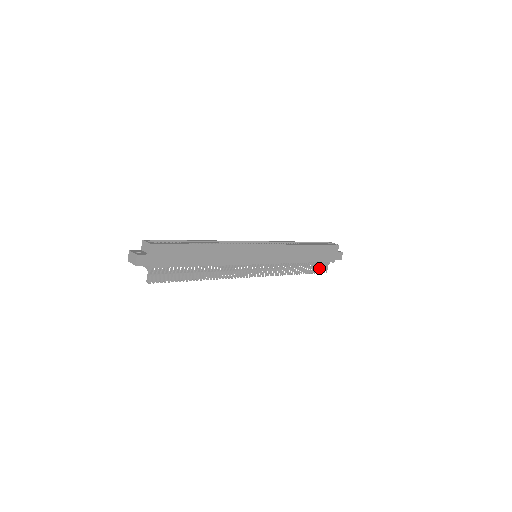
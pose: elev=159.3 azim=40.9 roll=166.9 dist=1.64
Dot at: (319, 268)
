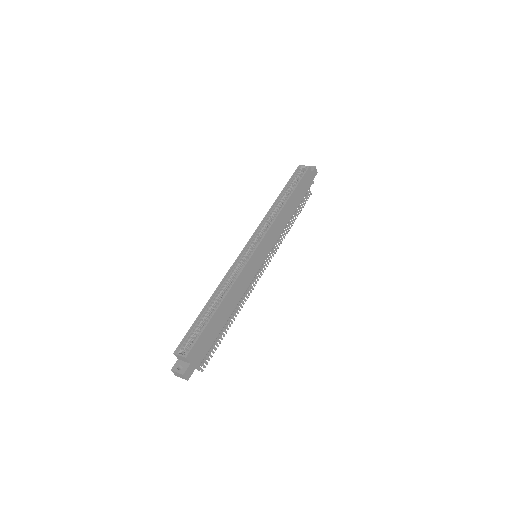
Dot at: (304, 199)
